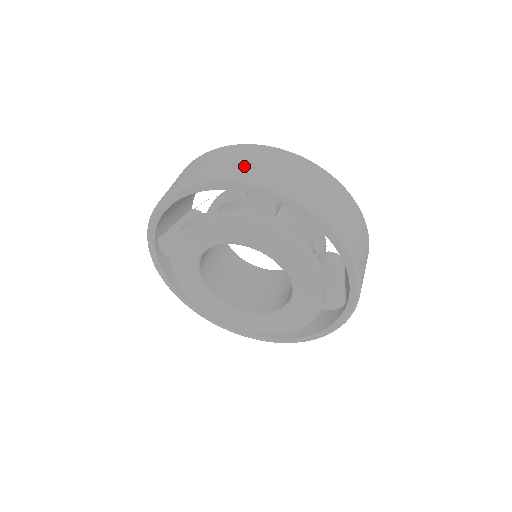
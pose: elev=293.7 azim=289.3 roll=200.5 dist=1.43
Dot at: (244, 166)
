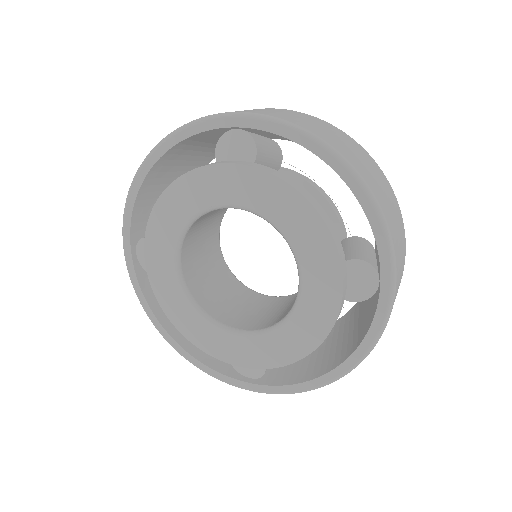
Dot at: occluded
